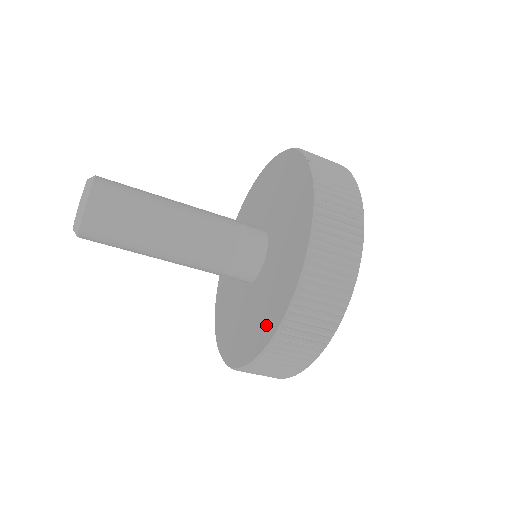
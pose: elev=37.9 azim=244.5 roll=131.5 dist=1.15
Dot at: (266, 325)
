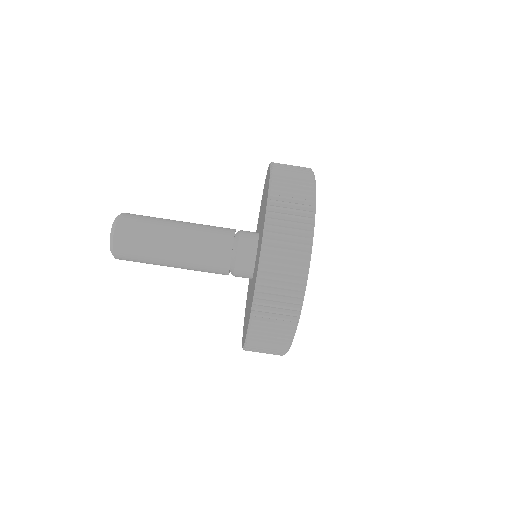
Dot at: (267, 186)
